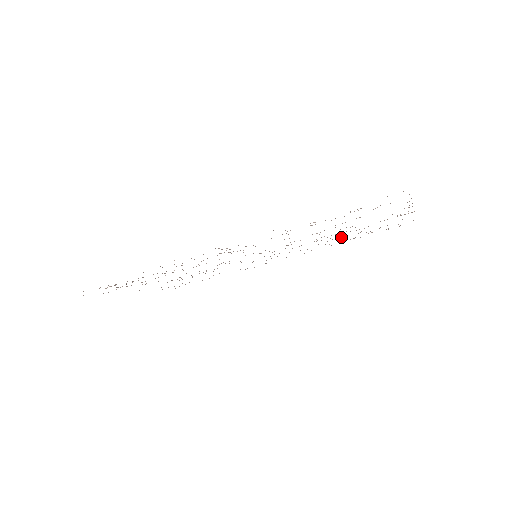
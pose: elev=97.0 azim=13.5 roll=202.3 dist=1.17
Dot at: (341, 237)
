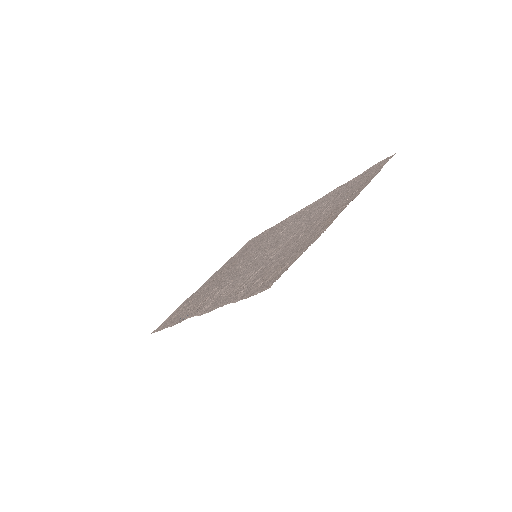
Dot at: (319, 210)
